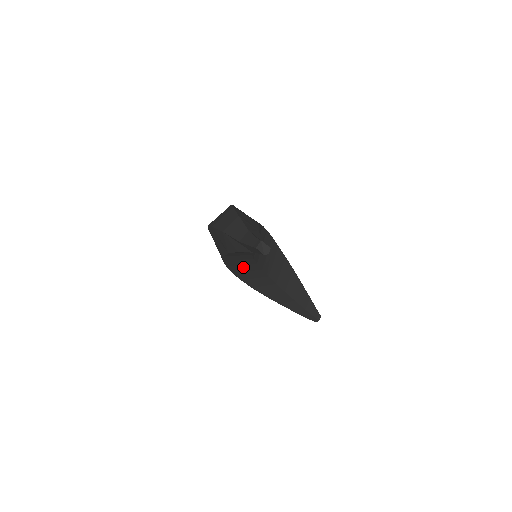
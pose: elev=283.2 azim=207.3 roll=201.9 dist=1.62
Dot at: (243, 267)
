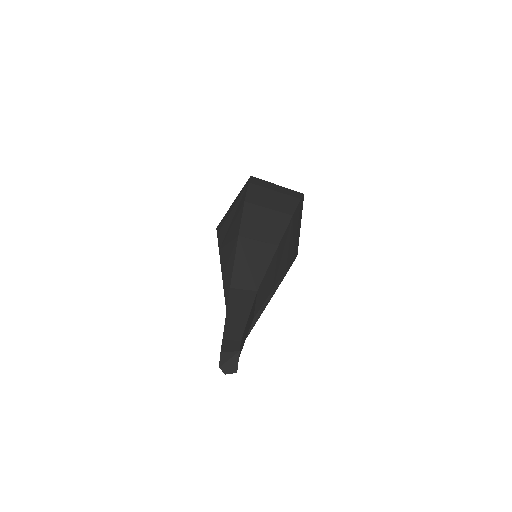
Dot at: occluded
